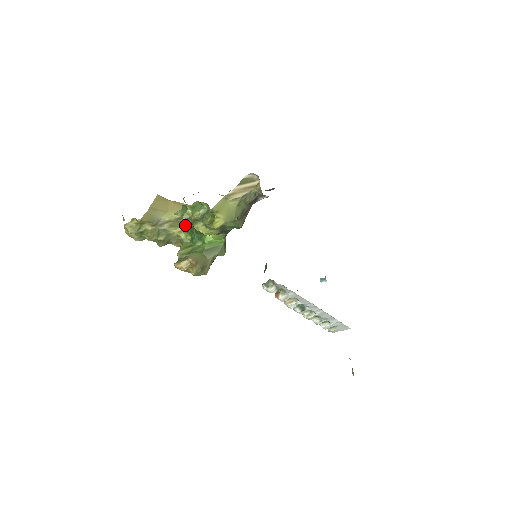
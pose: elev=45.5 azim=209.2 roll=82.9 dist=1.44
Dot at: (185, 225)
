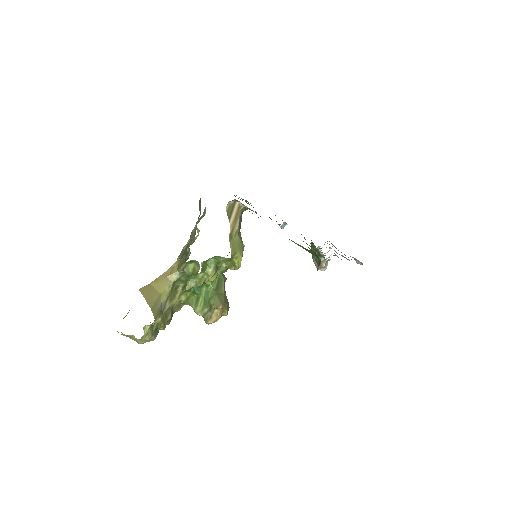
Dot at: (180, 289)
